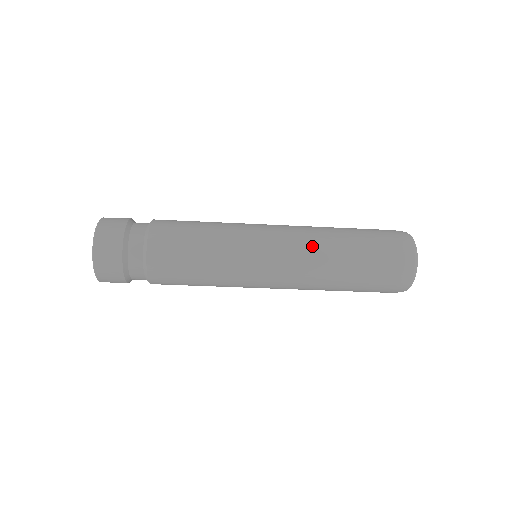
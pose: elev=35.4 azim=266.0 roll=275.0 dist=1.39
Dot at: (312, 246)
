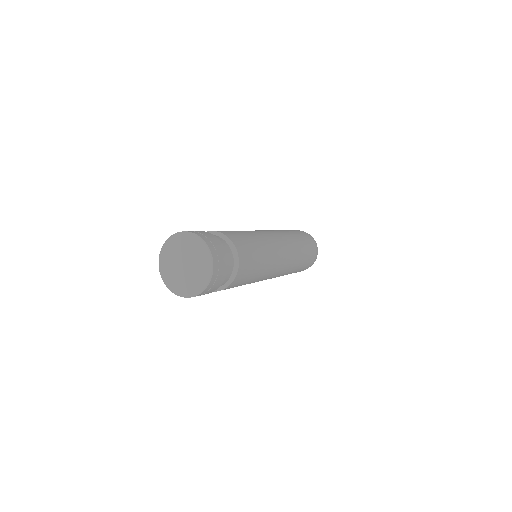
Dot at: (287, 272)
